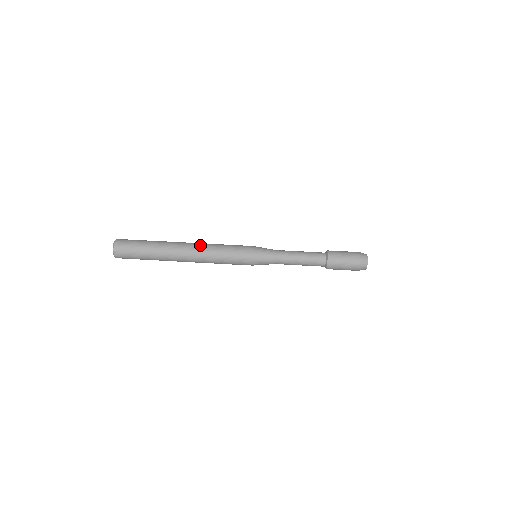
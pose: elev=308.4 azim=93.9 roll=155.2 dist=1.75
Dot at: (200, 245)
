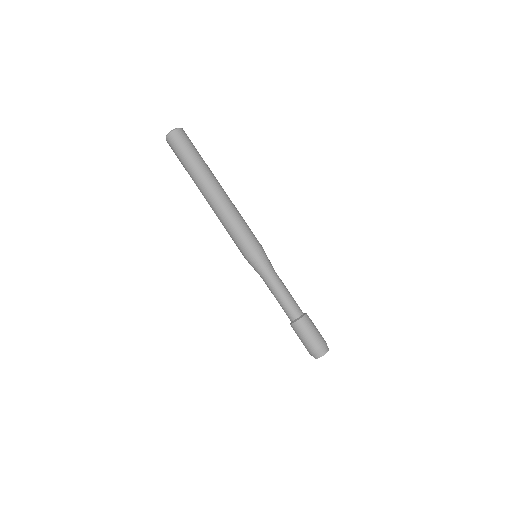
Dot at: (229, 201)
